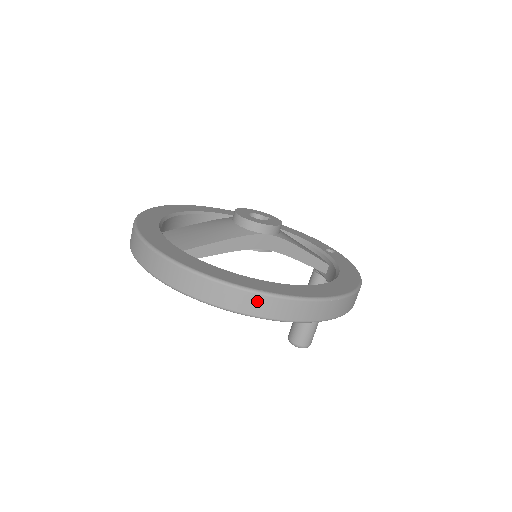
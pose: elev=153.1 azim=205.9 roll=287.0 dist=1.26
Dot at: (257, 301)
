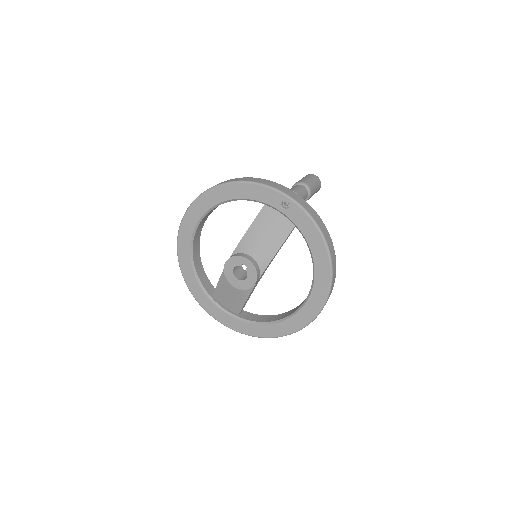
Dot at: occluded
